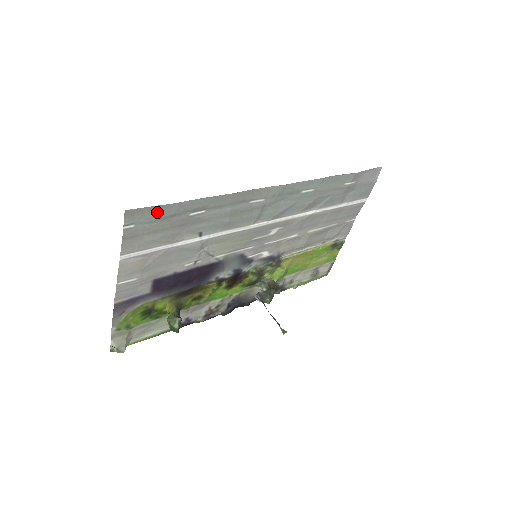
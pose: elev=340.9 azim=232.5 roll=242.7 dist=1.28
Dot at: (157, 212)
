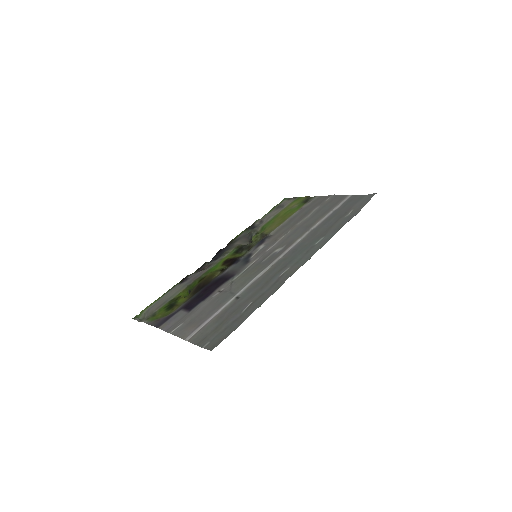
Dot at: (227, 332)
